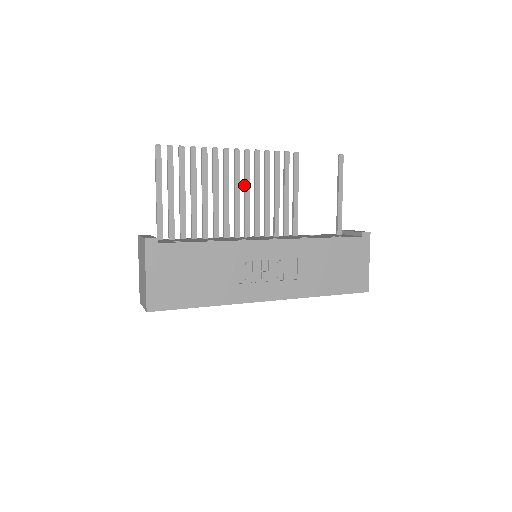
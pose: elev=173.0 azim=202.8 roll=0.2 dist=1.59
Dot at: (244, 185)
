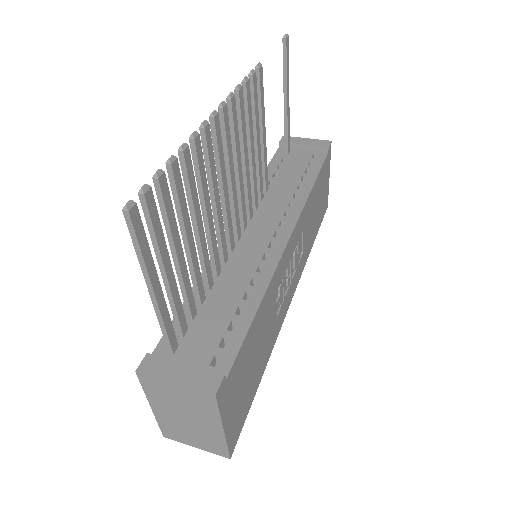
Dot at: (227, 168)
